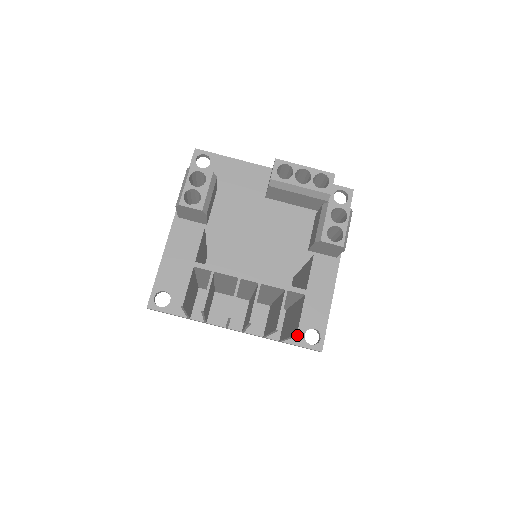
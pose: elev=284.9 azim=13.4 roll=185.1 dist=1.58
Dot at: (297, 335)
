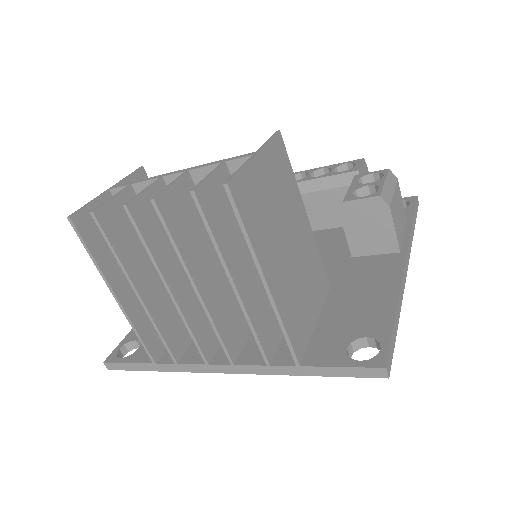
Dot at: (228, 192)
